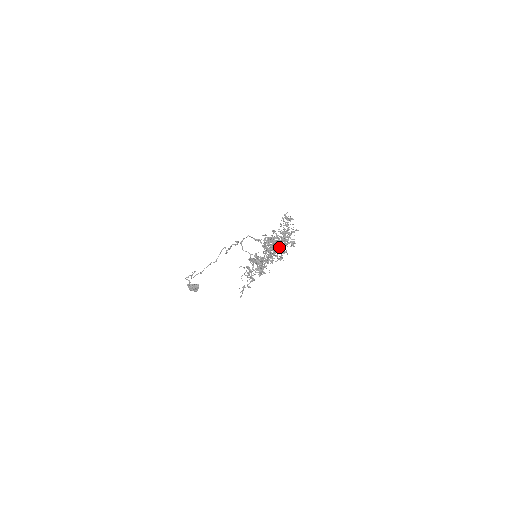
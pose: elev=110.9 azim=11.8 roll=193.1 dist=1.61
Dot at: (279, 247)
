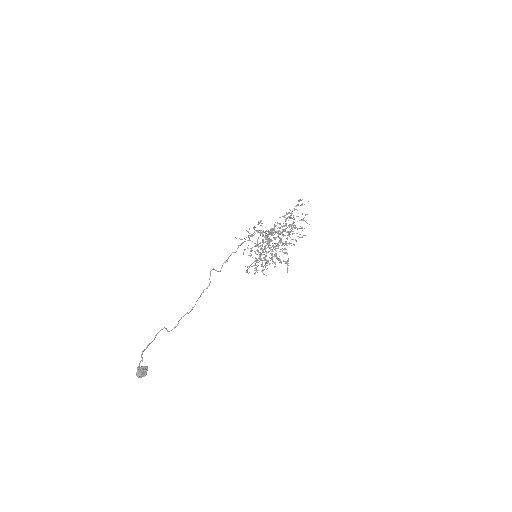
Dot at: (281, 233)
